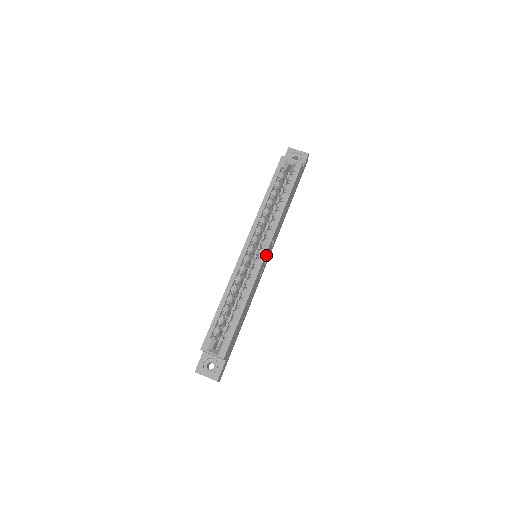
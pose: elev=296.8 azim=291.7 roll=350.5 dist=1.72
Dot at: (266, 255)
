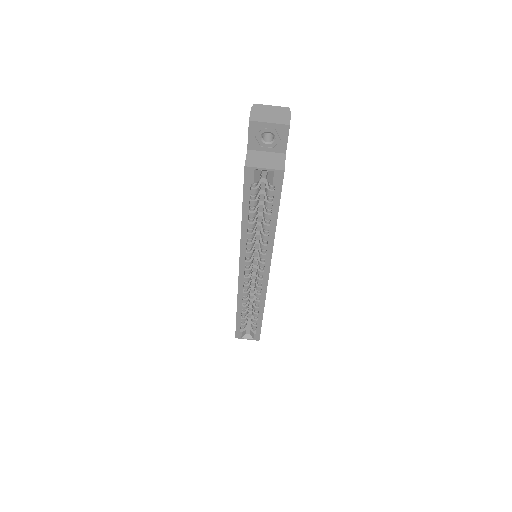
Dot at: occluded
